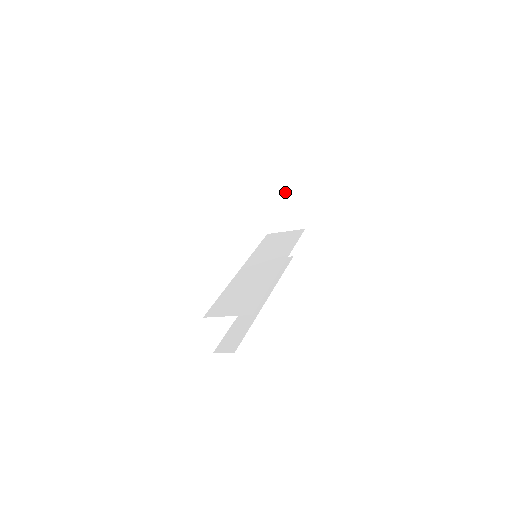
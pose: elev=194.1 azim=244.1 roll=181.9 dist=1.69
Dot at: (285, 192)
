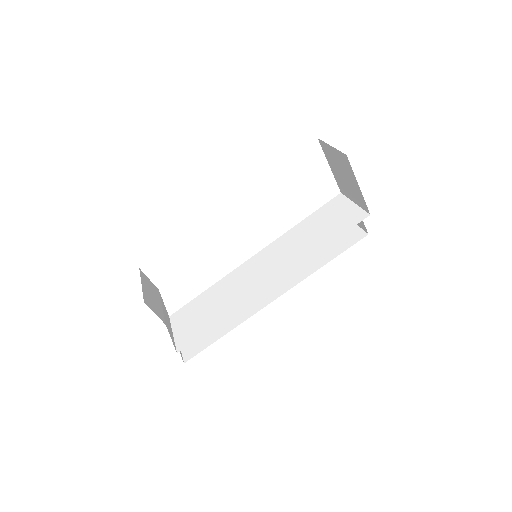
Dot at: (341, 157)
